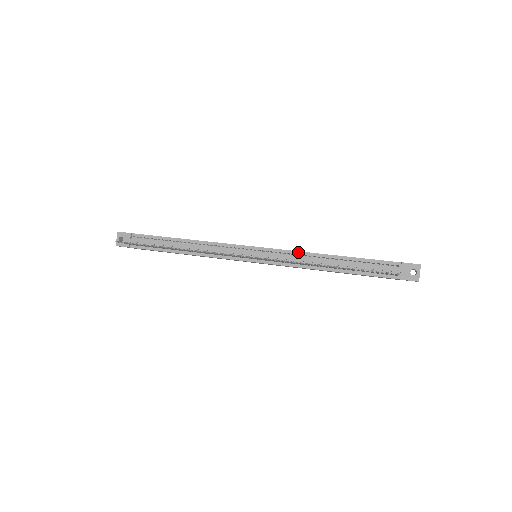
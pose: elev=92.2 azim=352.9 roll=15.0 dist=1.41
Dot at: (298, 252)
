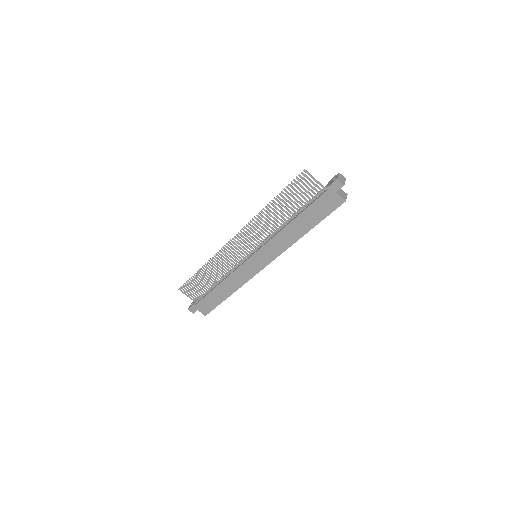
Dot at: occluded
